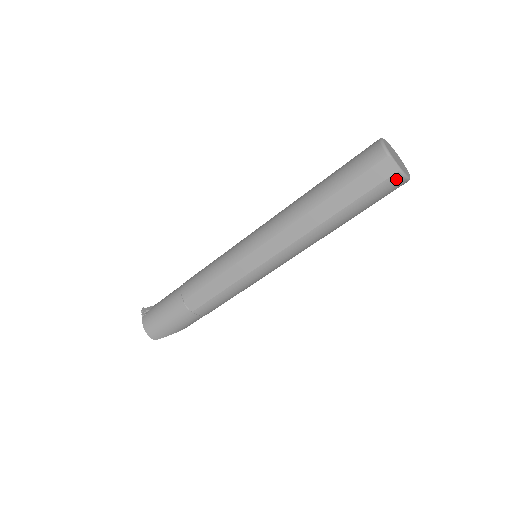
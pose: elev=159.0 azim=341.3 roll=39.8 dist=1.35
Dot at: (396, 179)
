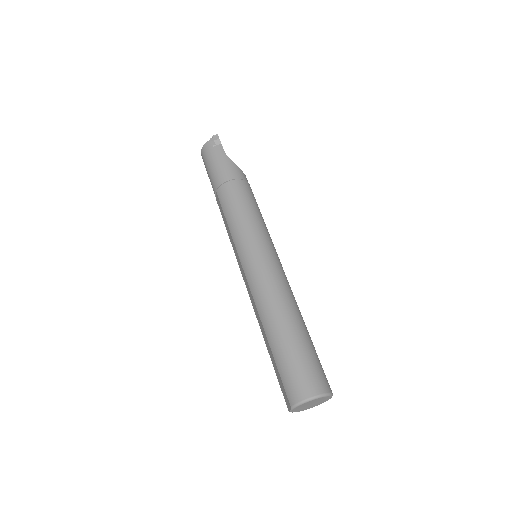
Dot at: occluded
